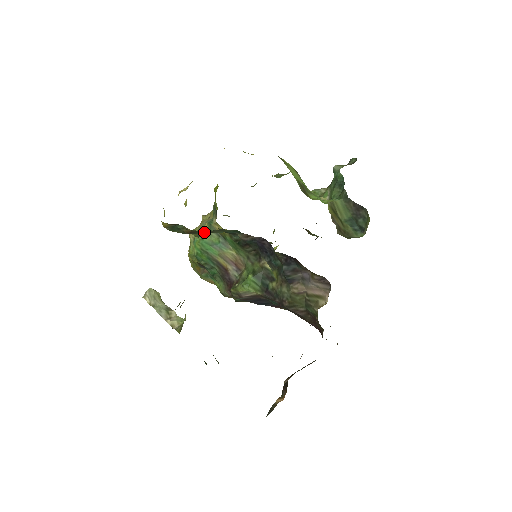
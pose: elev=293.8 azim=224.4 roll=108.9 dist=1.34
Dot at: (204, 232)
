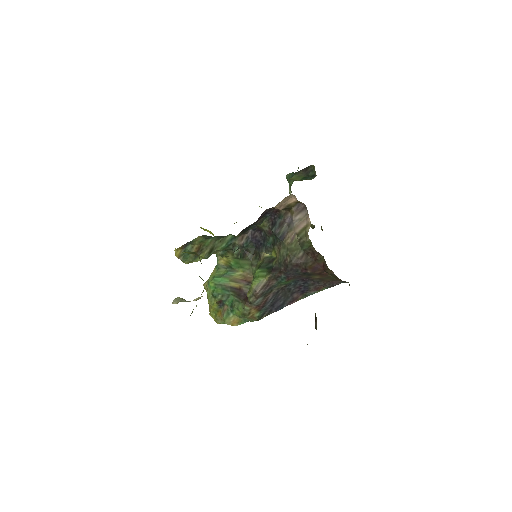
Dot at: (207, 240)
